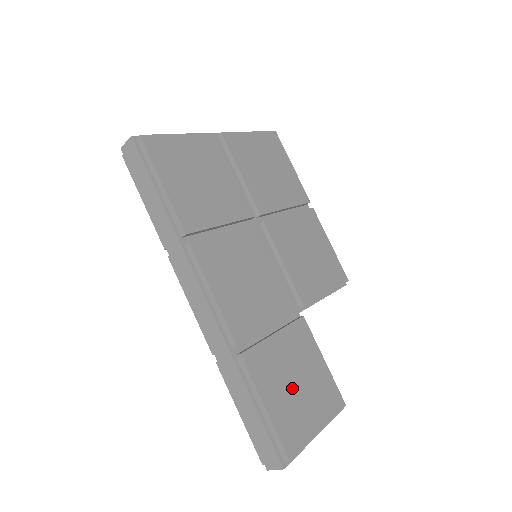
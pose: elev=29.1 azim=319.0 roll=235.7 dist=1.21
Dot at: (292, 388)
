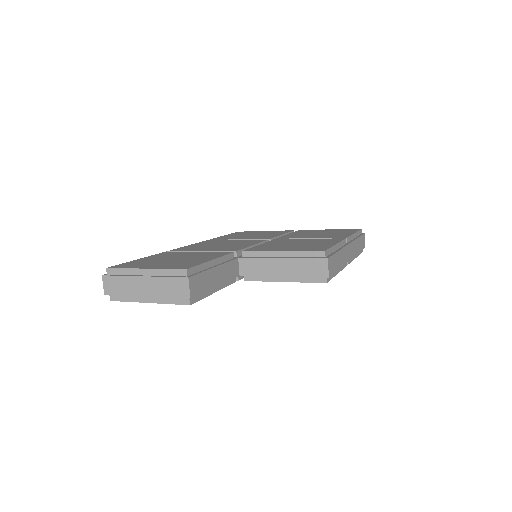
Dot at: (165, 260)
